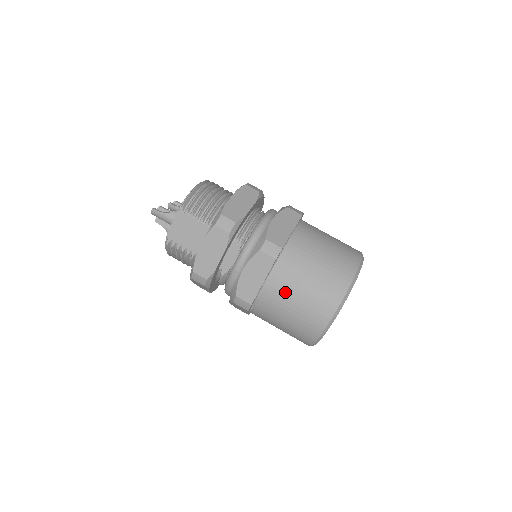
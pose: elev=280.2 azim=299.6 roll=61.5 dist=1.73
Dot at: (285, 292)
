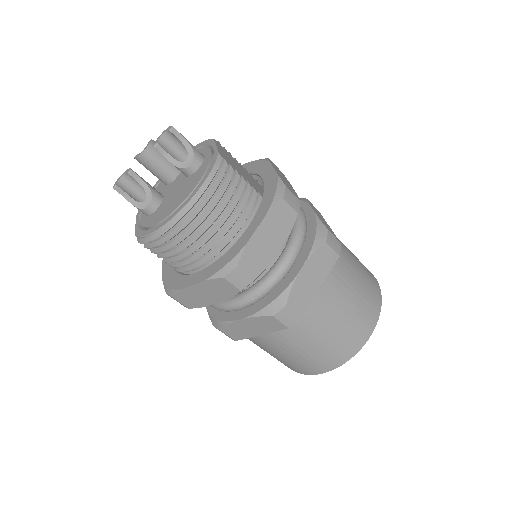
Dot at: occluded
